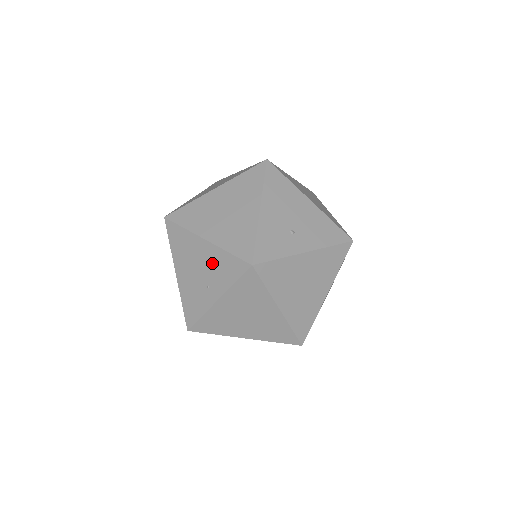
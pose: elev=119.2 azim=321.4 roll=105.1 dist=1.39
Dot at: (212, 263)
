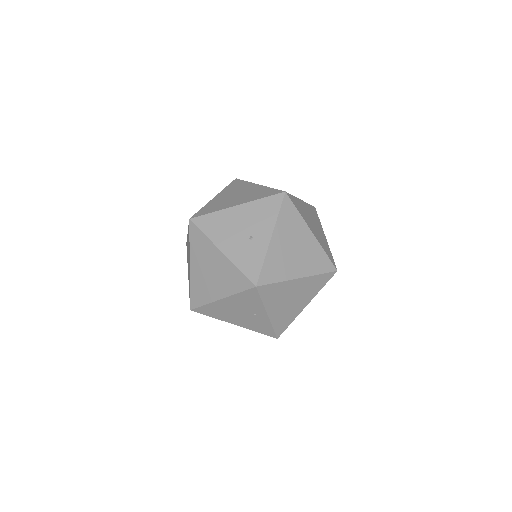
Dot at: (240, 304)
